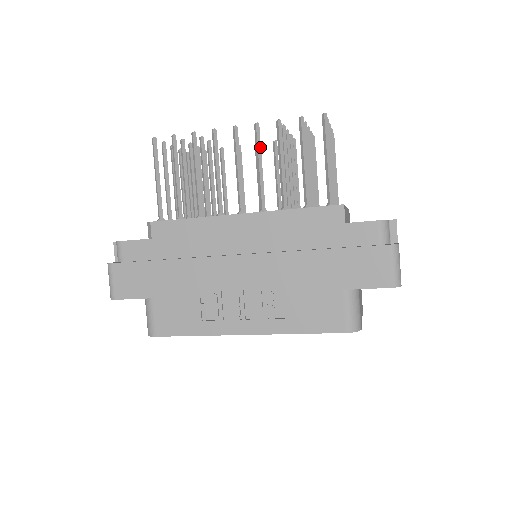
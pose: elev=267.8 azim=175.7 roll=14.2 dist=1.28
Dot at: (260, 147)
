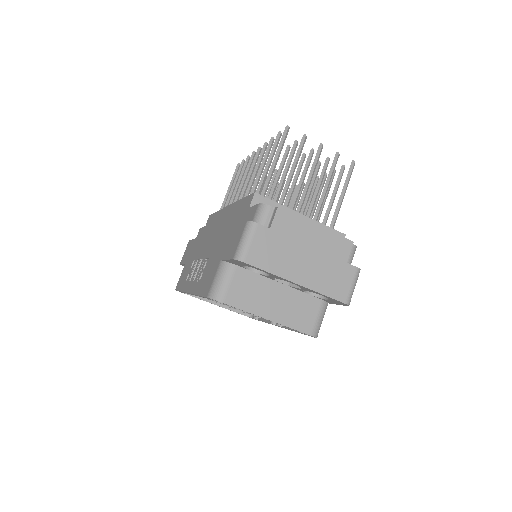
Dot at: (260, 160)
